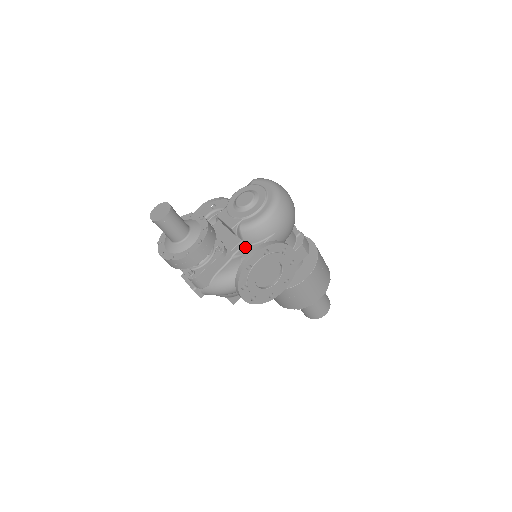
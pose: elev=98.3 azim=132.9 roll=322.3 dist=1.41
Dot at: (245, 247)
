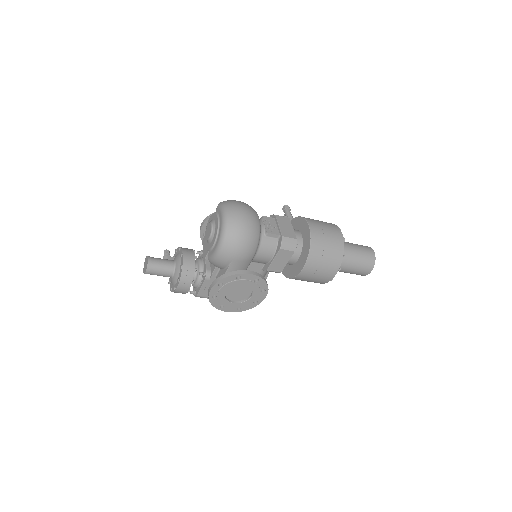
Dot at: (220, 270)
